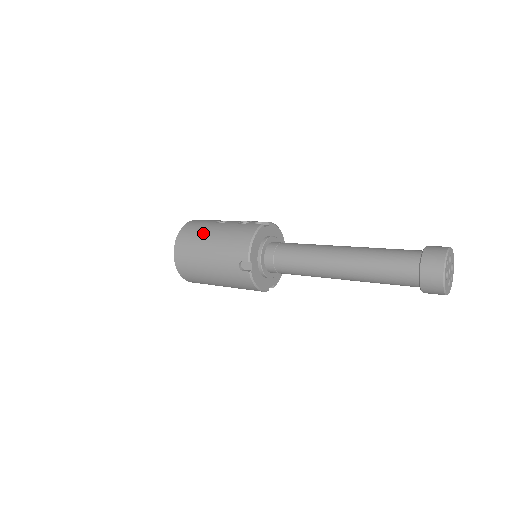
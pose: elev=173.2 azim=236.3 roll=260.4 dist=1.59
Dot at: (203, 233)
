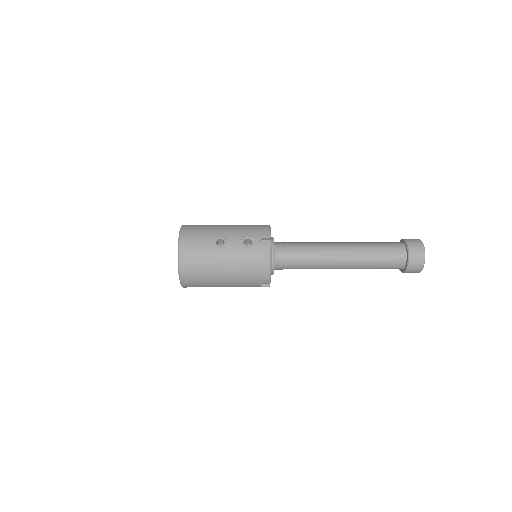
Dot at: (211, 265)
